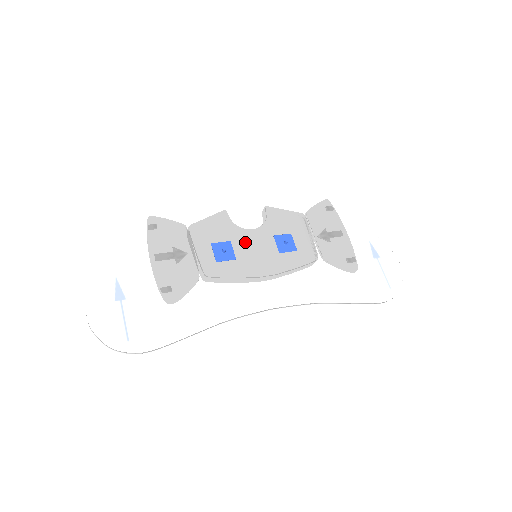
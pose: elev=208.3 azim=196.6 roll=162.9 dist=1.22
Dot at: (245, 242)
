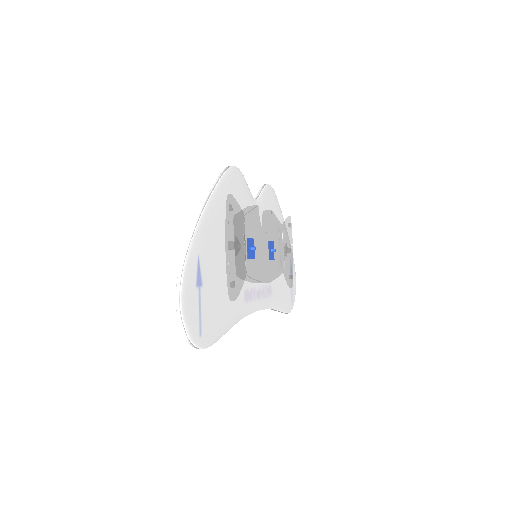
Dot at: (259, 242)
